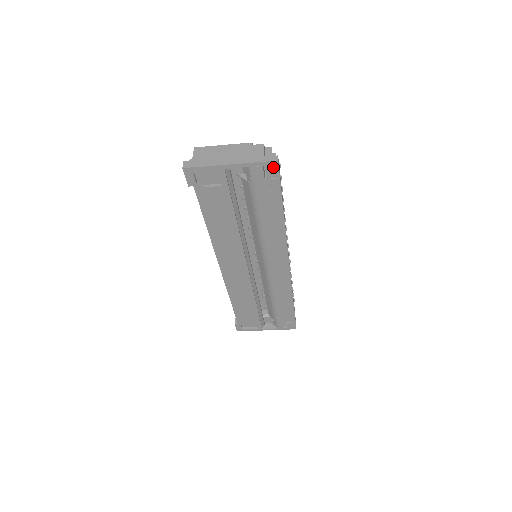
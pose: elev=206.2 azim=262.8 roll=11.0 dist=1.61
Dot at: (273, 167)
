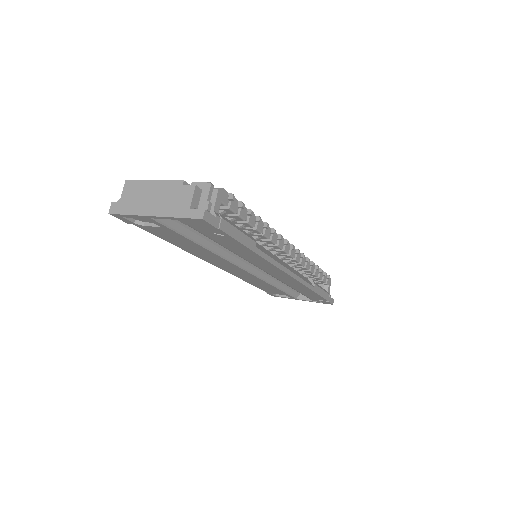
Dot at: (202, 222)
